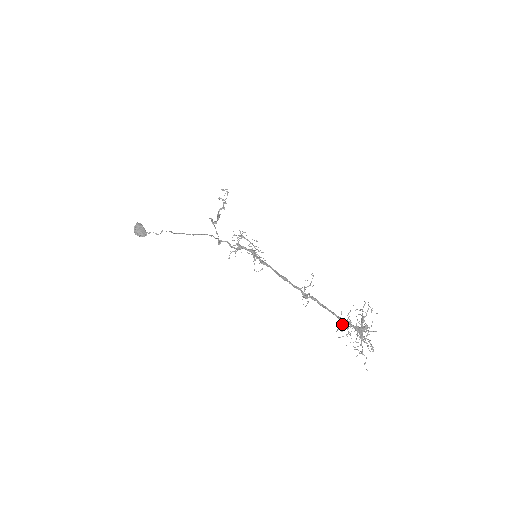
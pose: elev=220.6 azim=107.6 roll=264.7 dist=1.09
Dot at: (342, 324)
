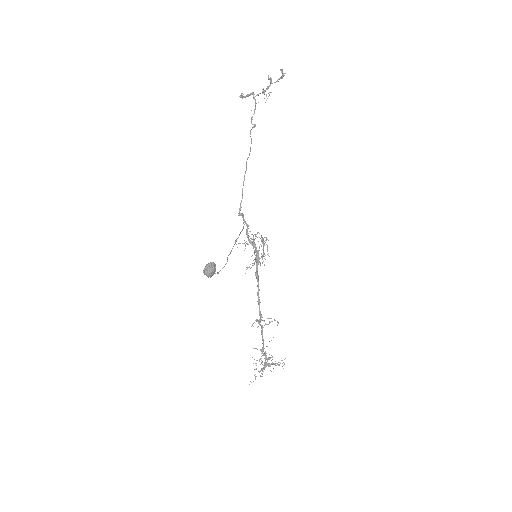
Dot at: occluded
